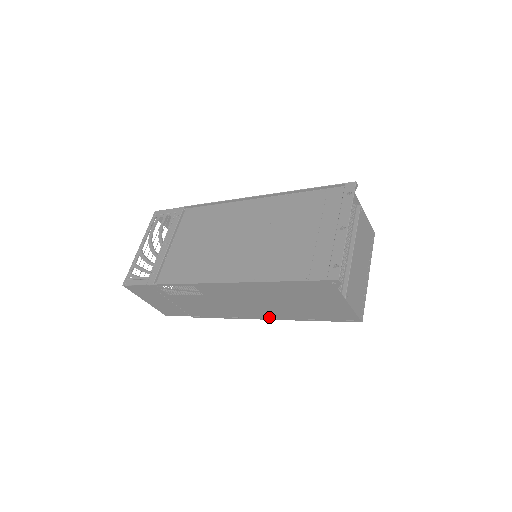
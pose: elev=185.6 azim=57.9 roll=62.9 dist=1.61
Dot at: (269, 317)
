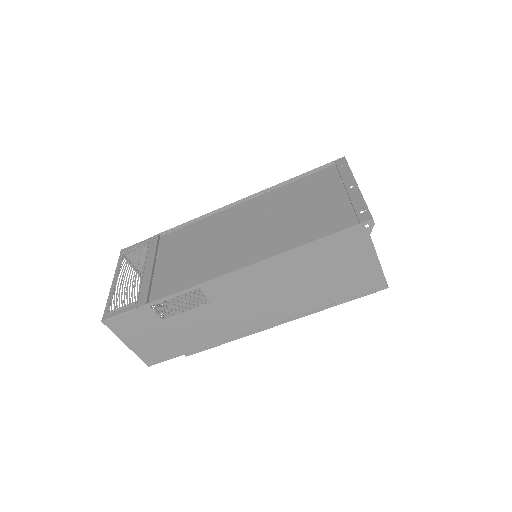
Dot at: (284, 318)
